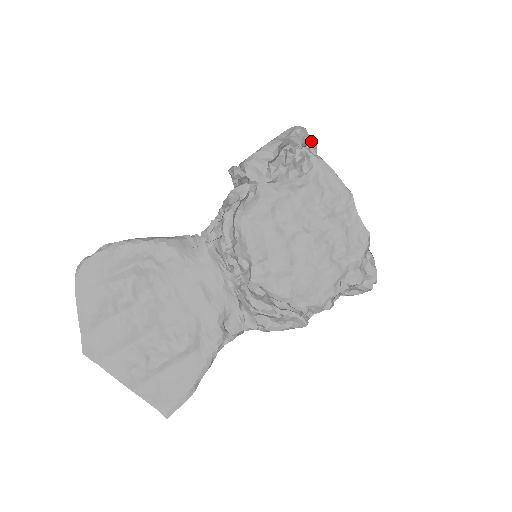
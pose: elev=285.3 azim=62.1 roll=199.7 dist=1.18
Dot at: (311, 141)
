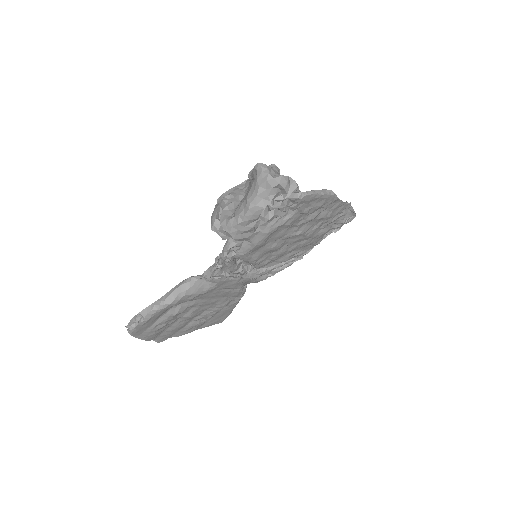
Dot at: (290, 180)
